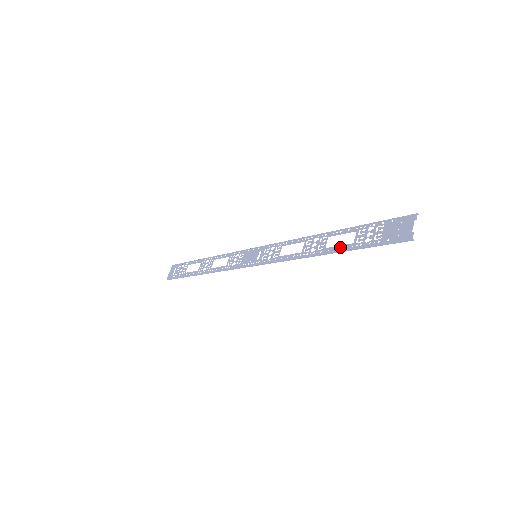
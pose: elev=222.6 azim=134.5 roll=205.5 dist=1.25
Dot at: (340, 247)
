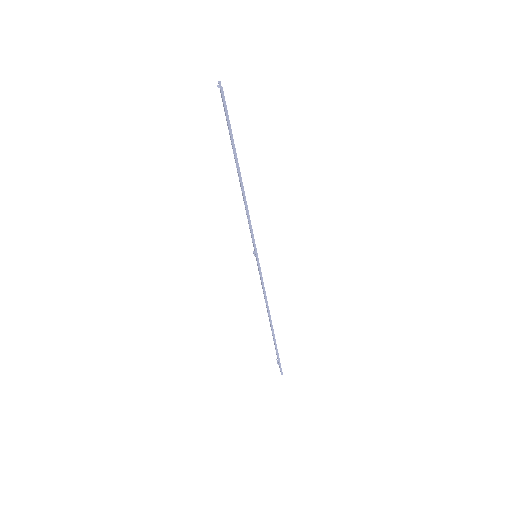
Dot at: occluded
